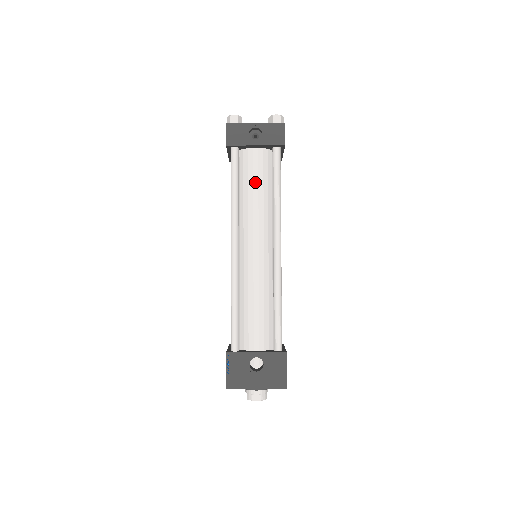
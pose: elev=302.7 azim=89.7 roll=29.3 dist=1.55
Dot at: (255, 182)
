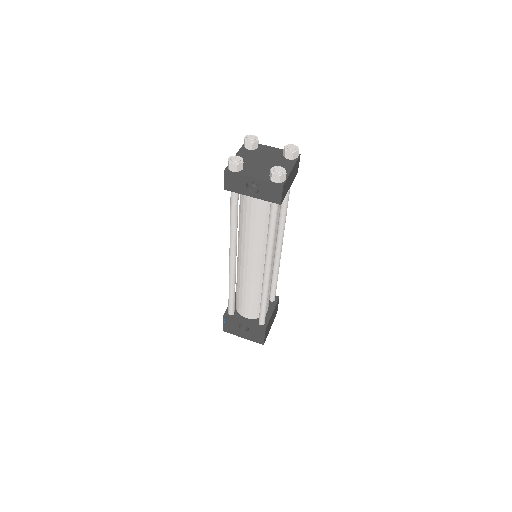
Dot at: (252, 220)
